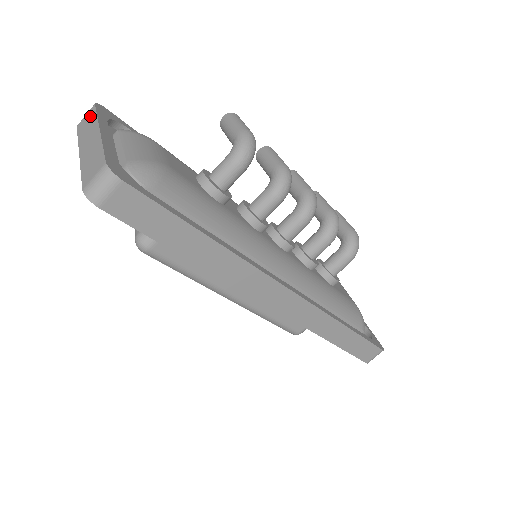
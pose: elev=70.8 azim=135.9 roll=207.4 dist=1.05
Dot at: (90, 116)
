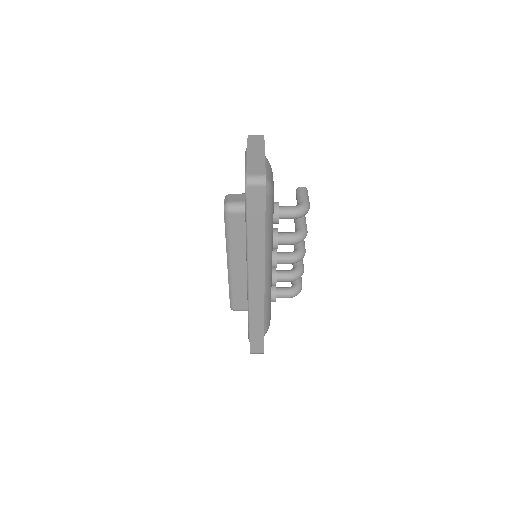
Dot at: (259, 139)
